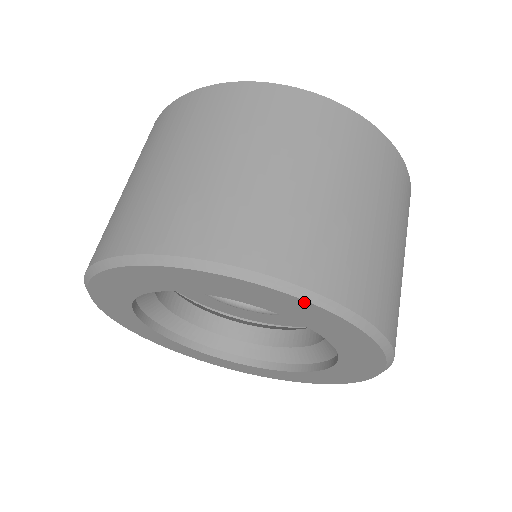
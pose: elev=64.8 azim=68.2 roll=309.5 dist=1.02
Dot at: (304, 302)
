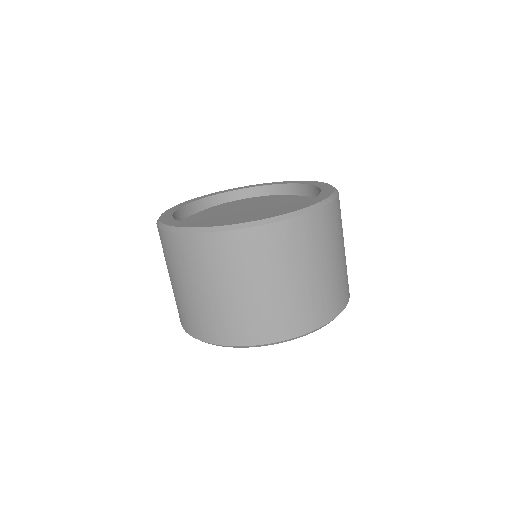
Dot at: (267, 344)
